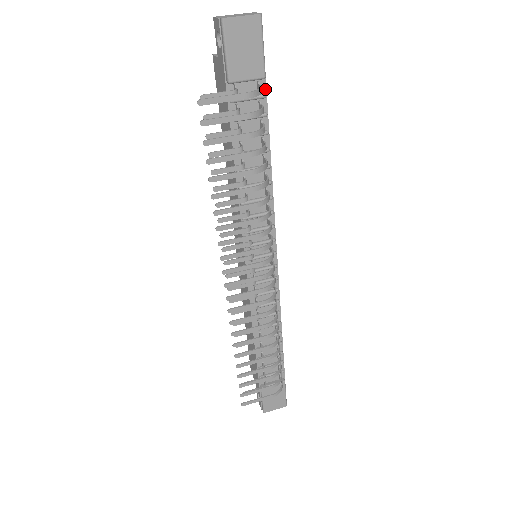
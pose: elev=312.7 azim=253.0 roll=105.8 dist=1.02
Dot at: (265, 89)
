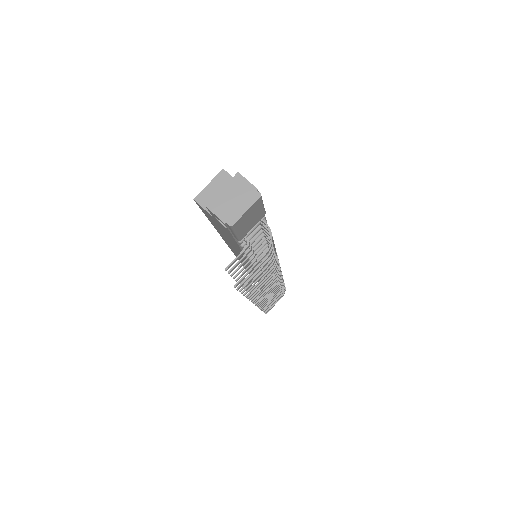
Dot at: occluded
